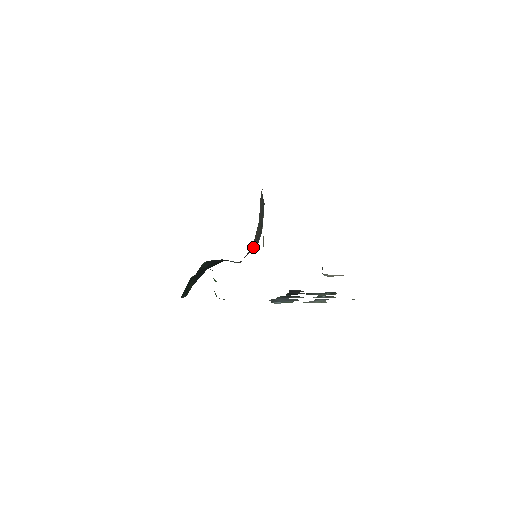
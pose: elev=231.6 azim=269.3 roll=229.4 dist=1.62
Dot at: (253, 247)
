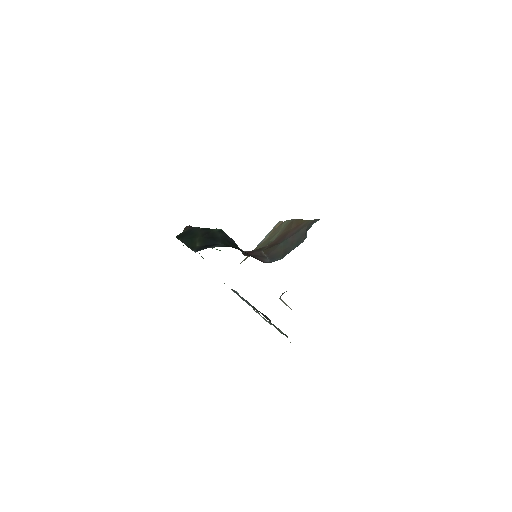
Dot at: (265, 258)
